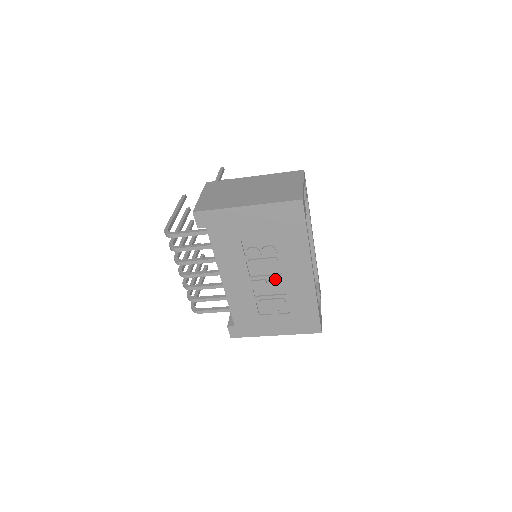
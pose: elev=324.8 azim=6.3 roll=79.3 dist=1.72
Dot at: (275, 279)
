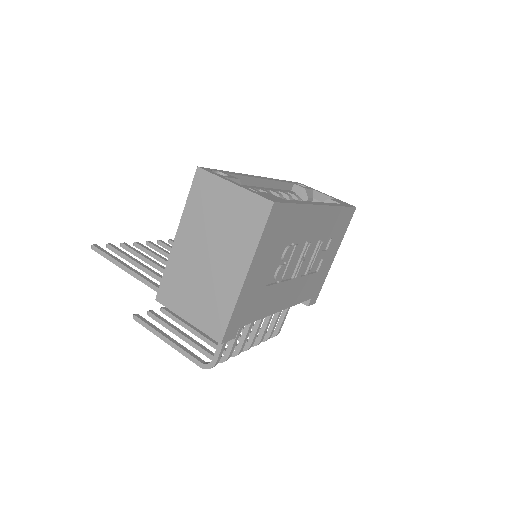
Dot at: (307, 250)
